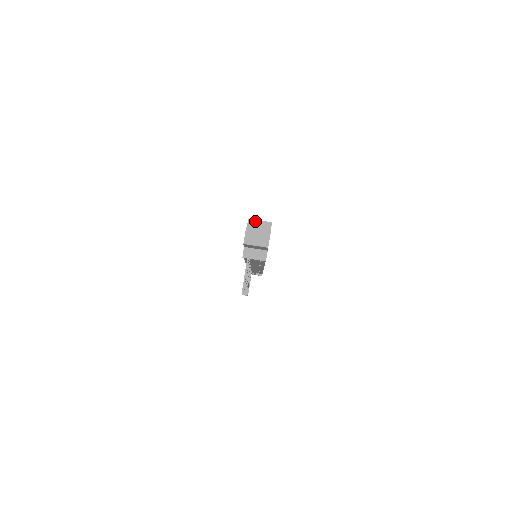
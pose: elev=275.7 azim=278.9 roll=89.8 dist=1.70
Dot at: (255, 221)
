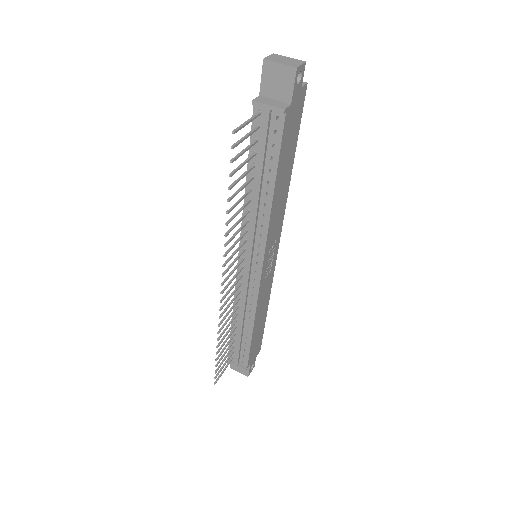
Dot at: occluded
